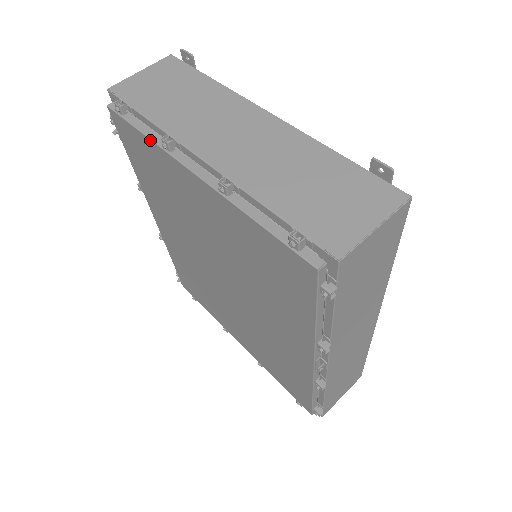
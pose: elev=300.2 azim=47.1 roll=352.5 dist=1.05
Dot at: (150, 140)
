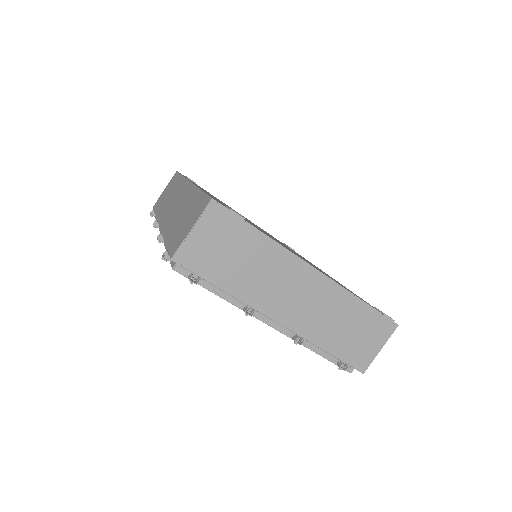
Dot at: occluded
